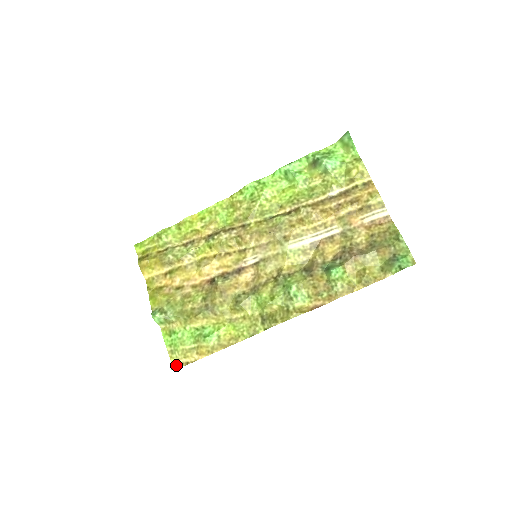
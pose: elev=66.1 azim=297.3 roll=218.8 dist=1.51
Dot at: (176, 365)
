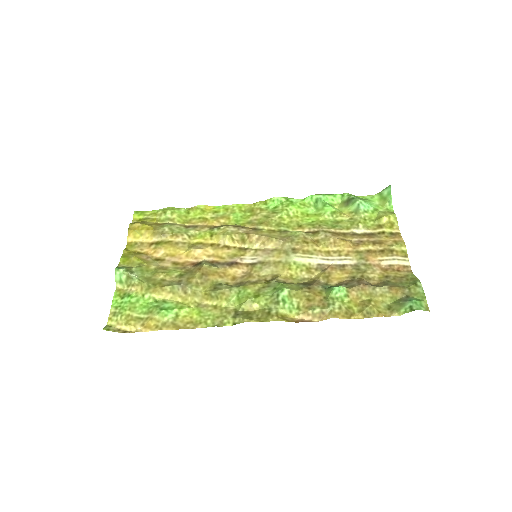
Dot at: (111, 328)
